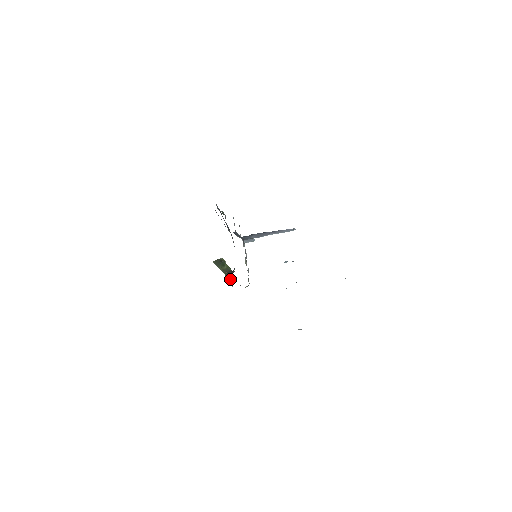
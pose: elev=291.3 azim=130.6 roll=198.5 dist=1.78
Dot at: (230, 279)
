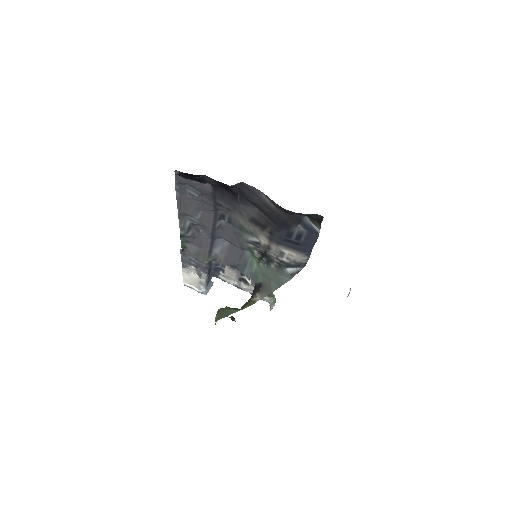
Dot at: (269, 290)
